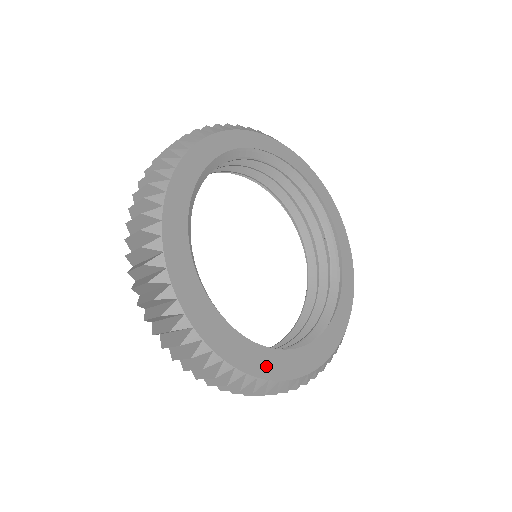
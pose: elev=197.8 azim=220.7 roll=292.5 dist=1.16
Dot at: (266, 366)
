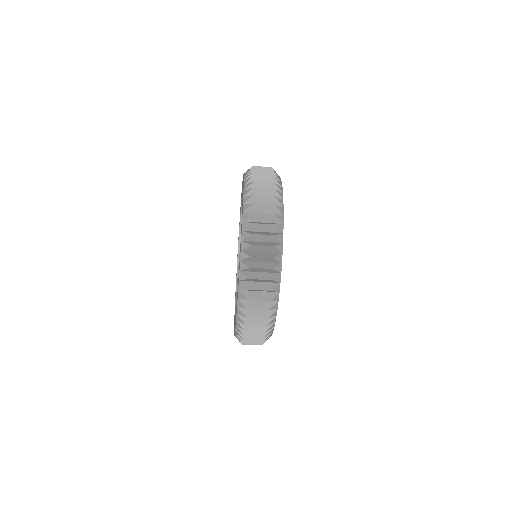
Dot at: occluded
